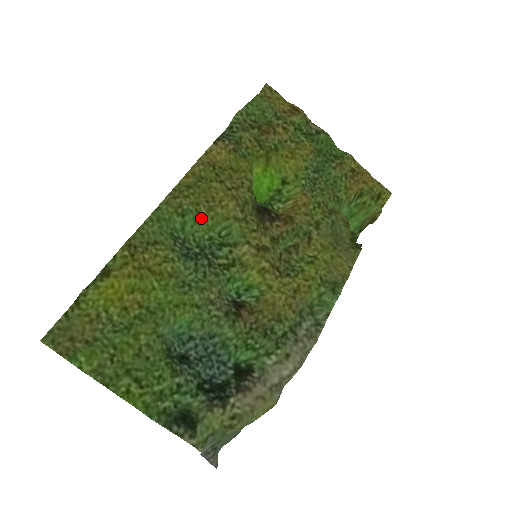
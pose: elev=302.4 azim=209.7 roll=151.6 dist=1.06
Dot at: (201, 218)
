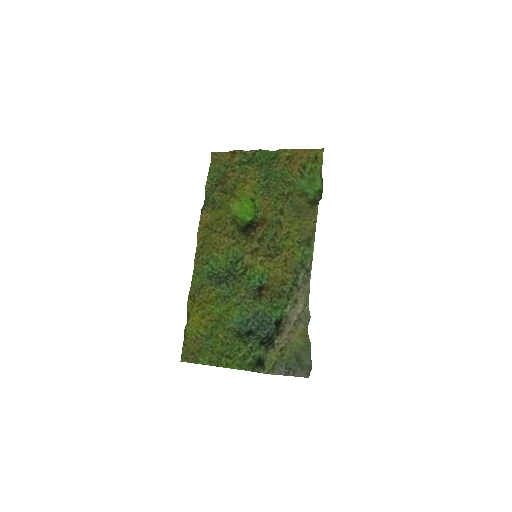
Dot at: (217, 258)
